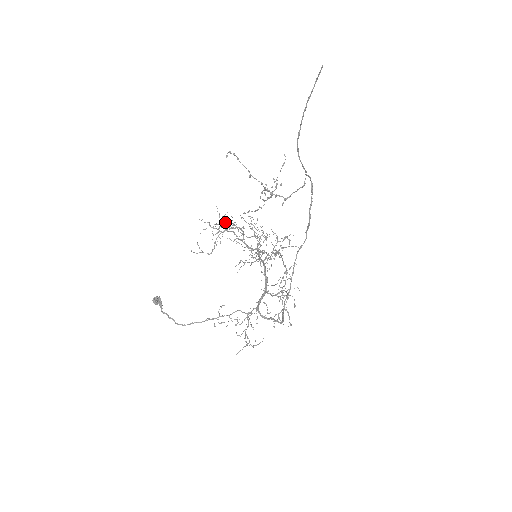
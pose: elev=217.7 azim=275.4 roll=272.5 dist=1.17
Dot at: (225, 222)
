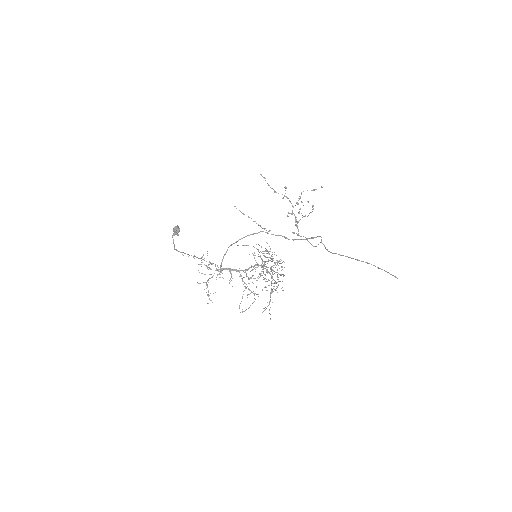
Dot at: occluded
